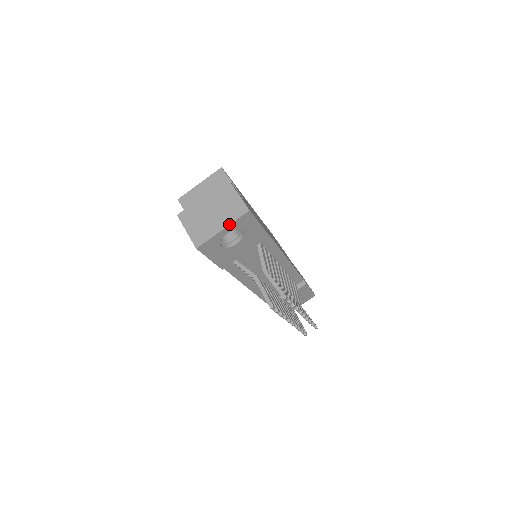
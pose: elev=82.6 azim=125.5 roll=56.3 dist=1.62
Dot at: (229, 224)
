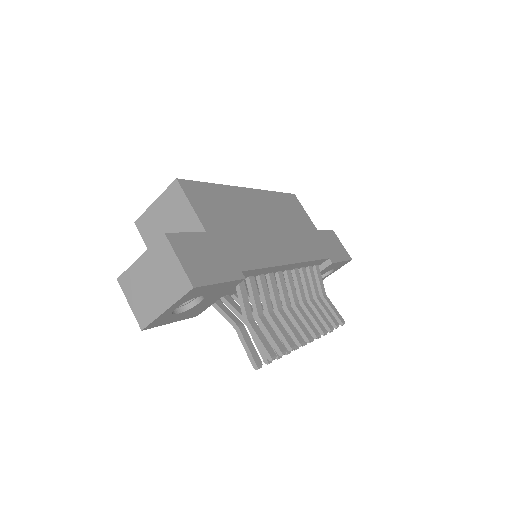
Dot at: (172, 304)
